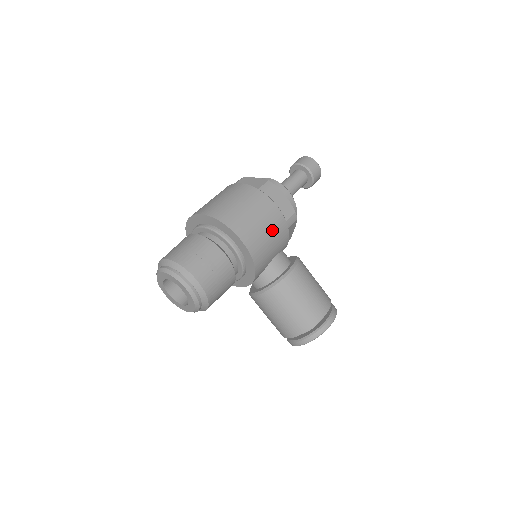
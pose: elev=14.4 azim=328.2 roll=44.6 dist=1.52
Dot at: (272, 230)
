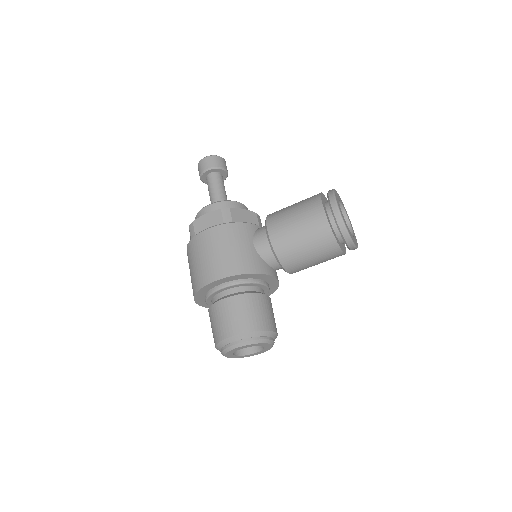
Dot at: (222, 244)
